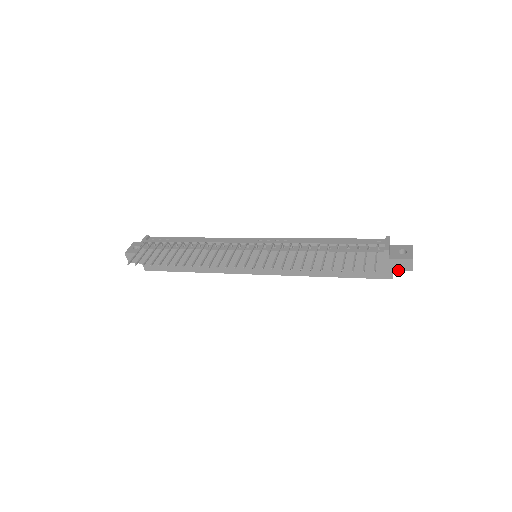
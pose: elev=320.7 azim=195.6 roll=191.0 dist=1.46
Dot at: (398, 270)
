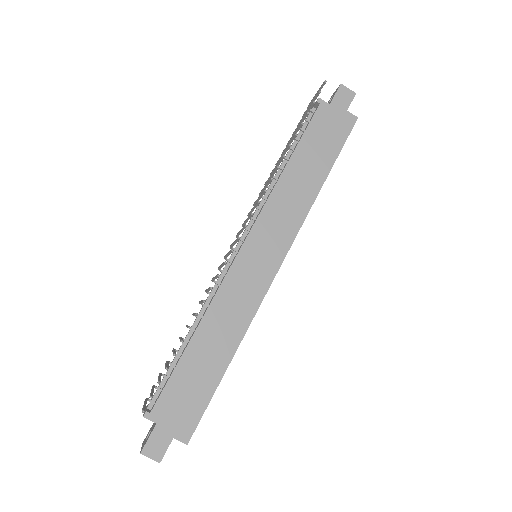
Dot at: (348, 105)
